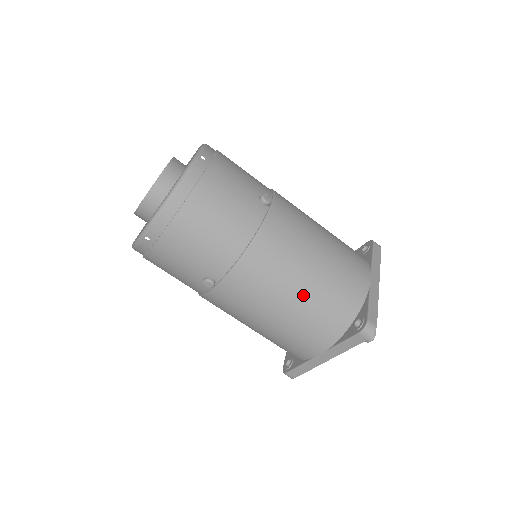
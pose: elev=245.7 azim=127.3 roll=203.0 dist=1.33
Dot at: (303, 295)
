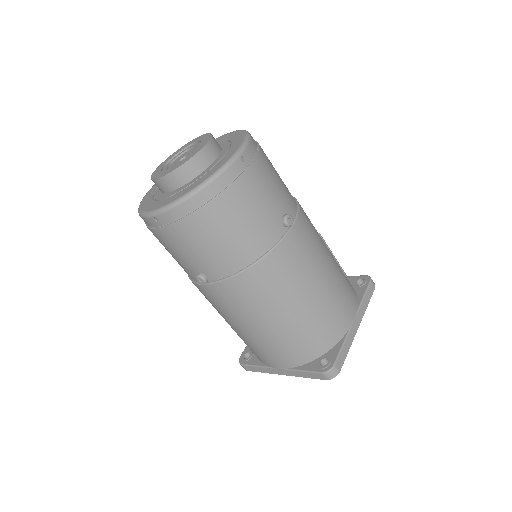
Dot at: (286, 321)
